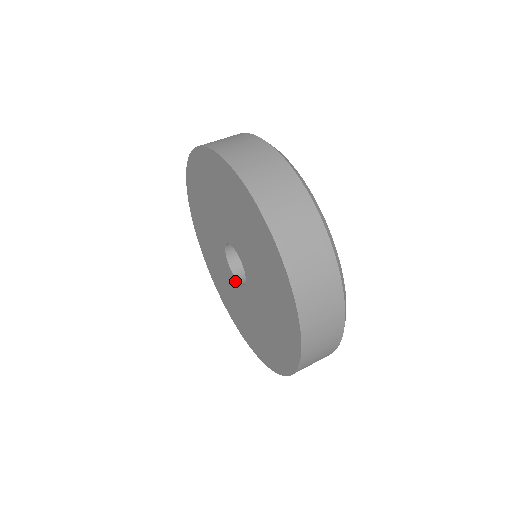
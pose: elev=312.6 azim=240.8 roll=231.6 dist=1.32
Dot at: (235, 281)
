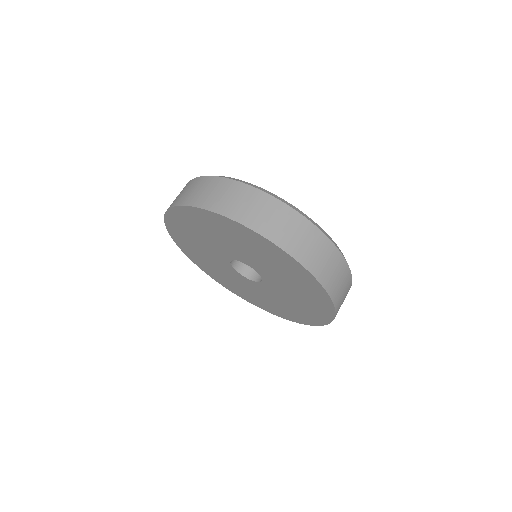
Dot at: (234, 271)
